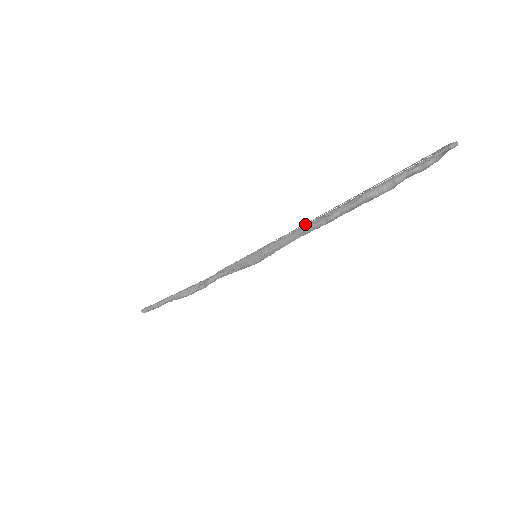
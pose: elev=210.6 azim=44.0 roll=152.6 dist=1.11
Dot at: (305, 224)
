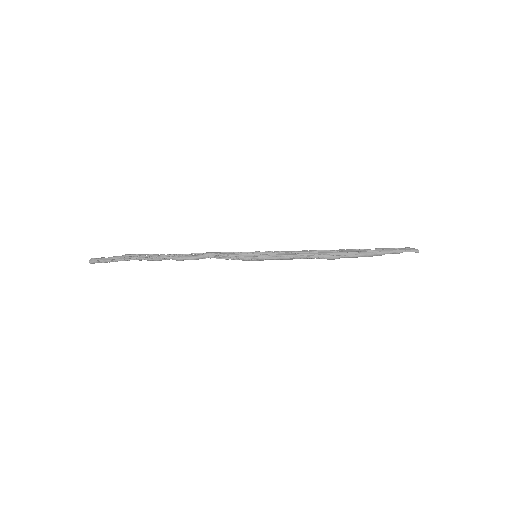
Dot at: (310, 251)
